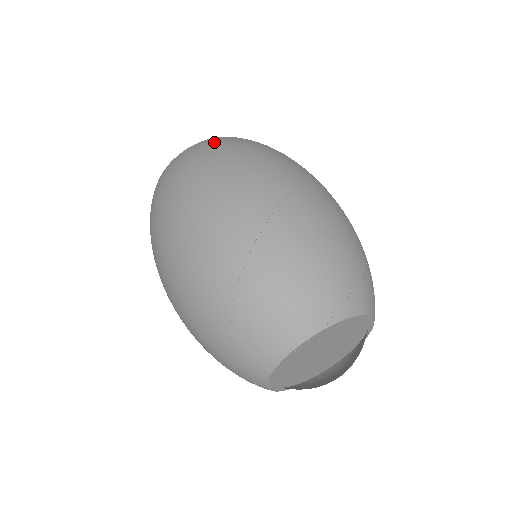
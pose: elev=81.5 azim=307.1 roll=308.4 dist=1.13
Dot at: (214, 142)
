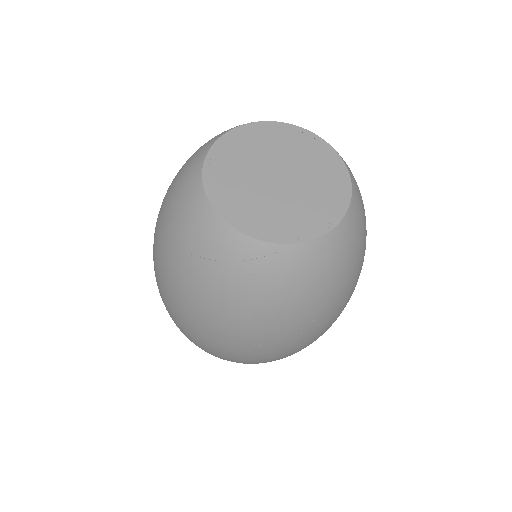
Dot at: occluded
